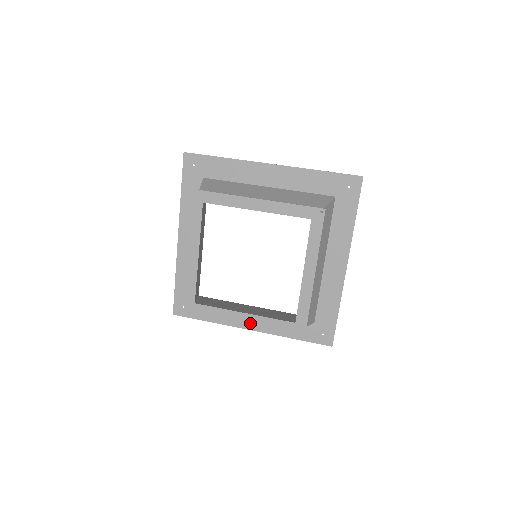
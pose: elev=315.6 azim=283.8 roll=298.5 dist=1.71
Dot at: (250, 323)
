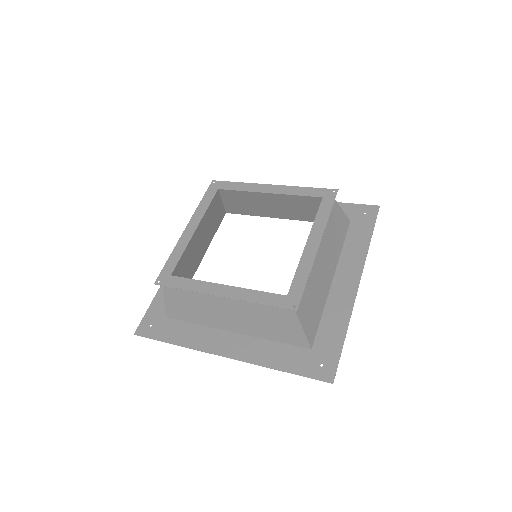
Dot at: (229, 296)
